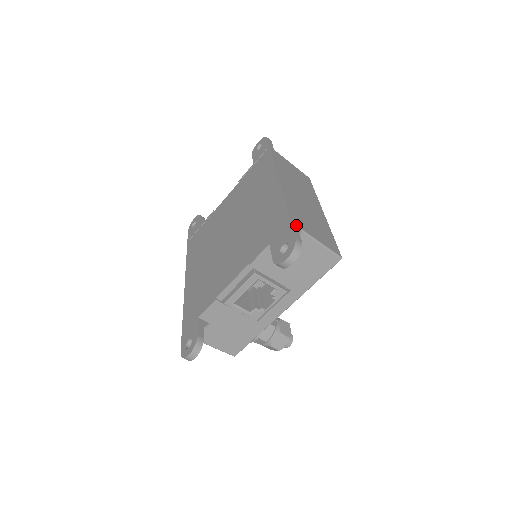
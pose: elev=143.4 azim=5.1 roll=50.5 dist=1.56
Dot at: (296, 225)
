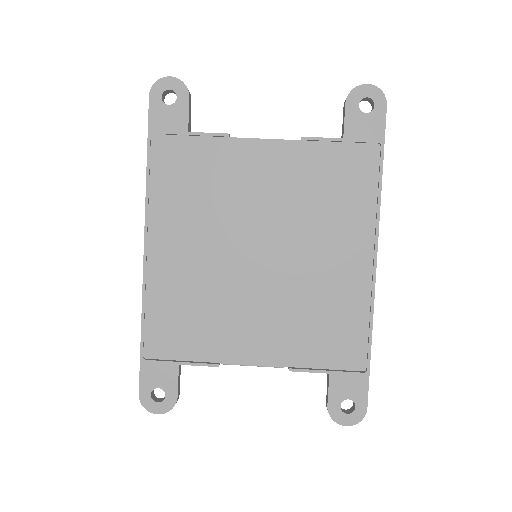
Dot at: (368, 372)
